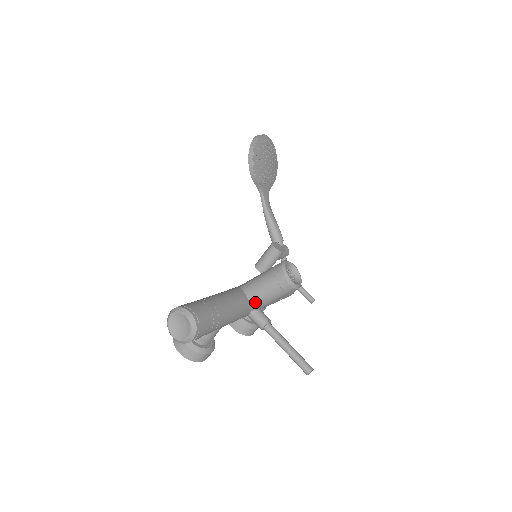
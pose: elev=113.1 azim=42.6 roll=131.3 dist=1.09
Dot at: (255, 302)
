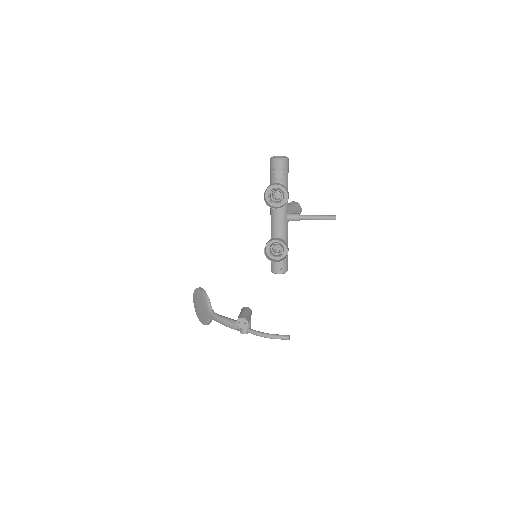
Dot at: (288, 208)
